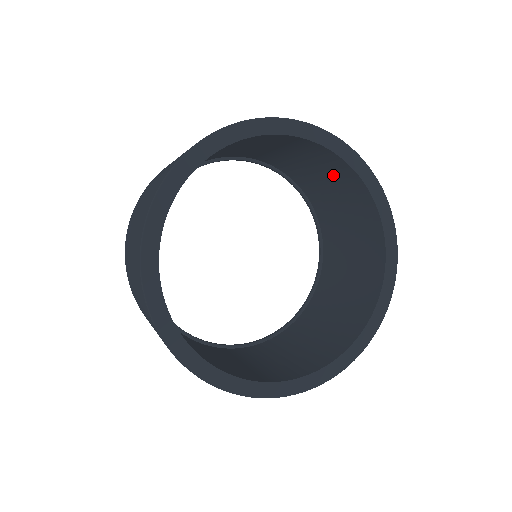
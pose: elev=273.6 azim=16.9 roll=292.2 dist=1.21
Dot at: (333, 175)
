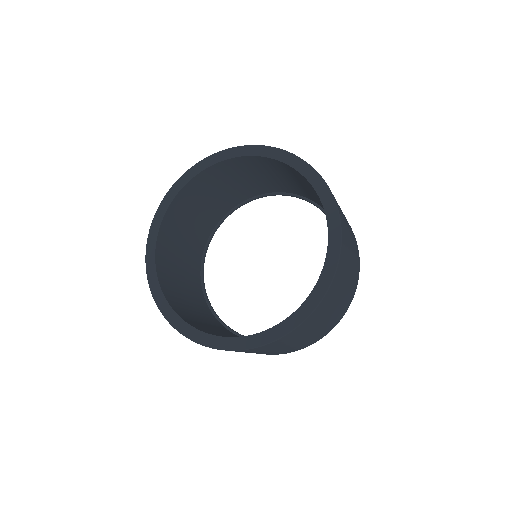
Dot at: occluded
